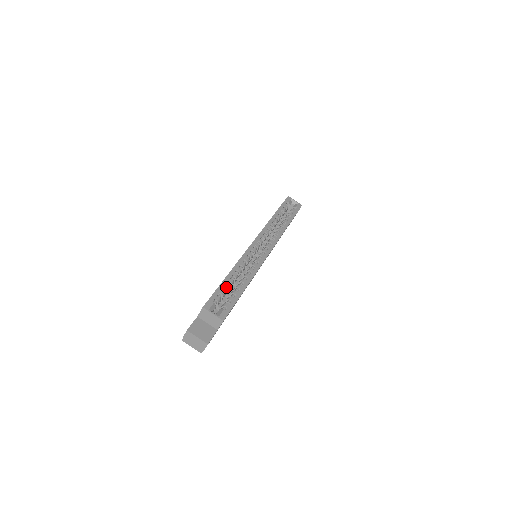
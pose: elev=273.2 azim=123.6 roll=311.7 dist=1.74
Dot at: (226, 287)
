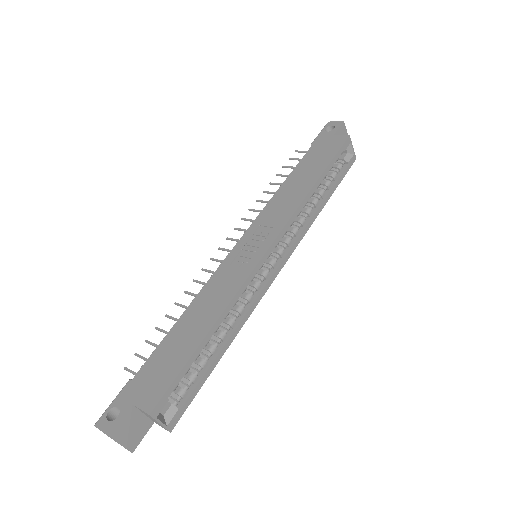
Dot at: (196, 358)
